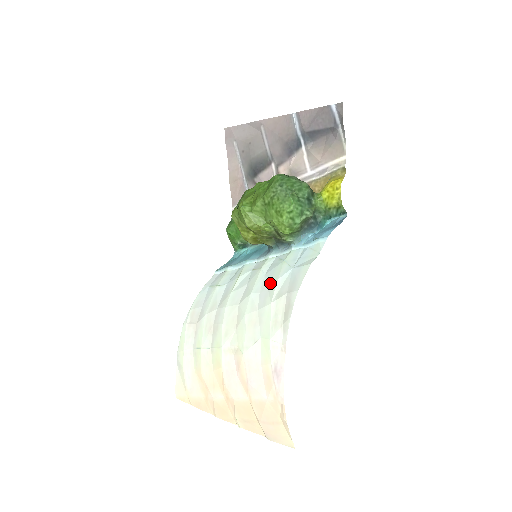
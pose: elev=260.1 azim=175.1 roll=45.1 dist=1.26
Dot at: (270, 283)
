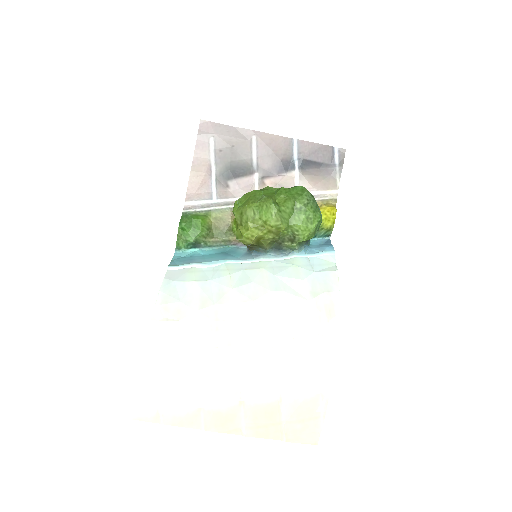
Dot at: (292, 283)
